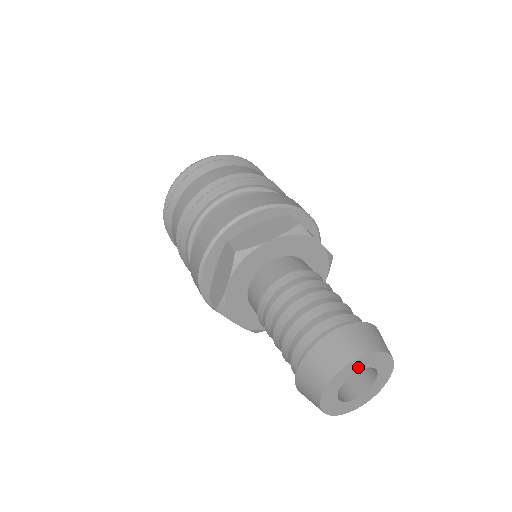
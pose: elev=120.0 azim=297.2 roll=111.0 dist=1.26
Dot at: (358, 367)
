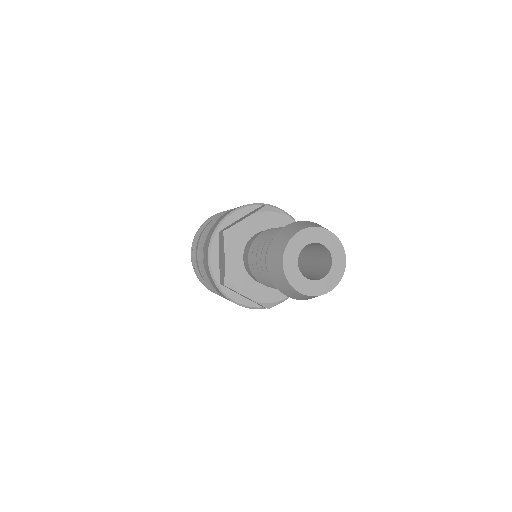
Dot at: (305, 241)
